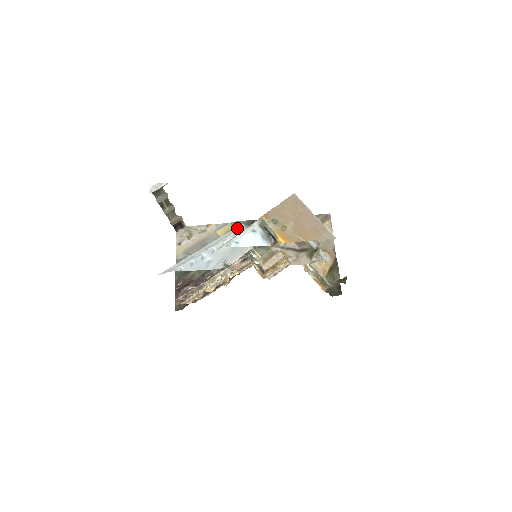
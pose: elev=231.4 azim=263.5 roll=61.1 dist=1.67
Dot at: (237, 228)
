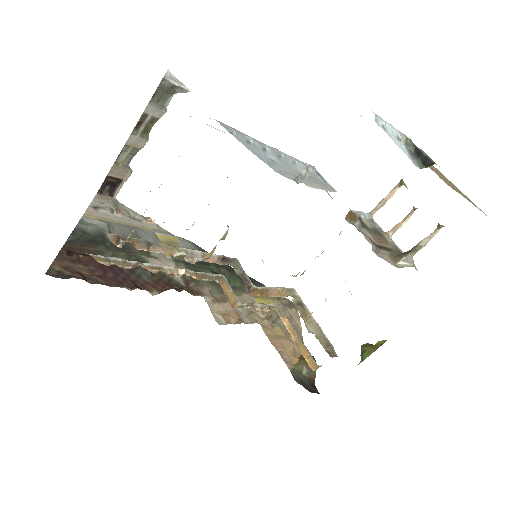
Dot at: occluded
